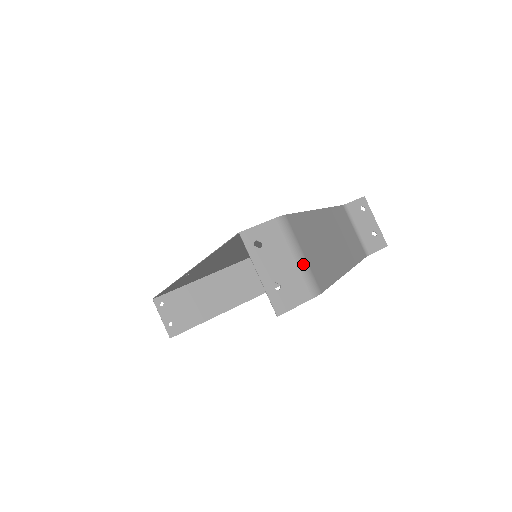
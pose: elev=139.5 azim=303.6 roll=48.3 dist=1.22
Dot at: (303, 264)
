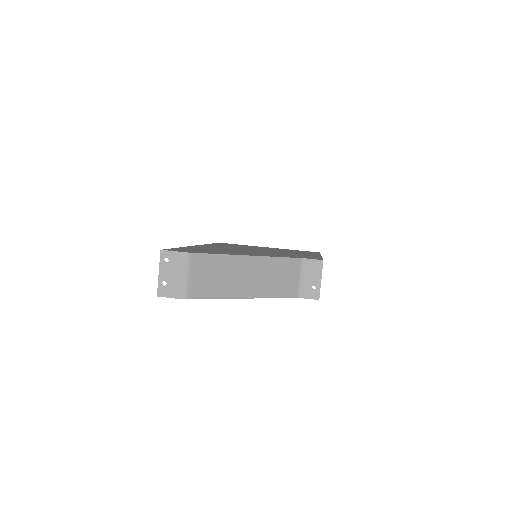
Dot at: (185, 281)
